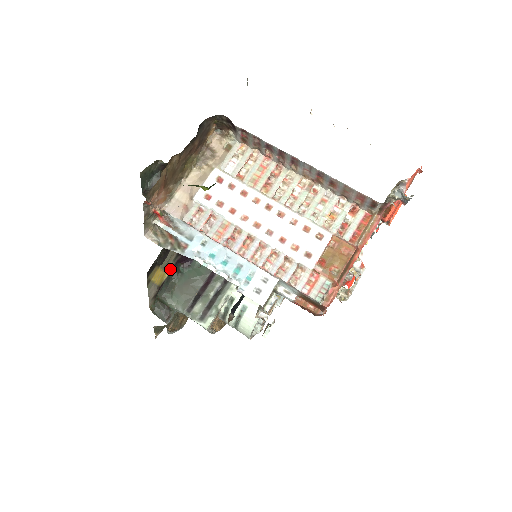
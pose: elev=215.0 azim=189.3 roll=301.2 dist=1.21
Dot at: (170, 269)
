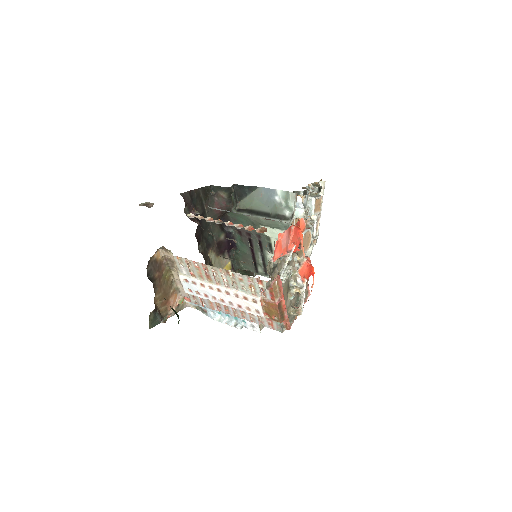
Dot at: (228, 259)
